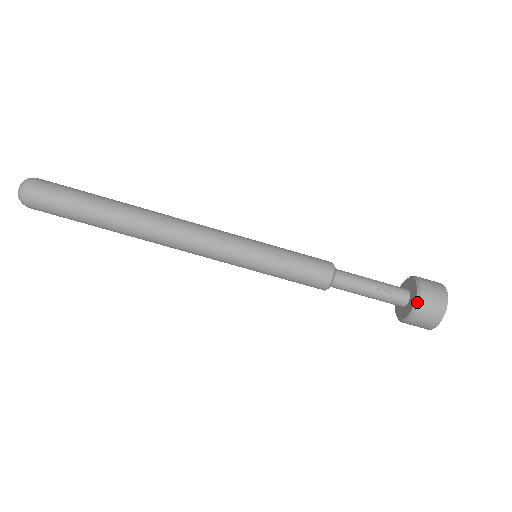
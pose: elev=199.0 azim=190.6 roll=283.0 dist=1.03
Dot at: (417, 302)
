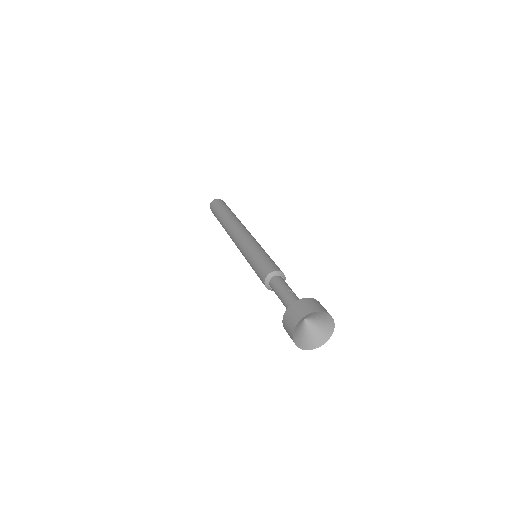
Dot at: (302, 298)
